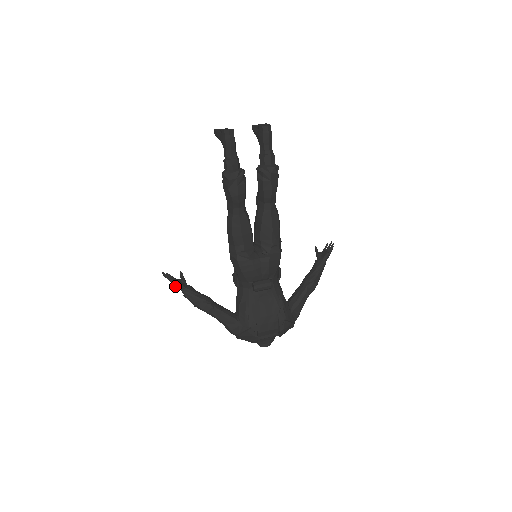
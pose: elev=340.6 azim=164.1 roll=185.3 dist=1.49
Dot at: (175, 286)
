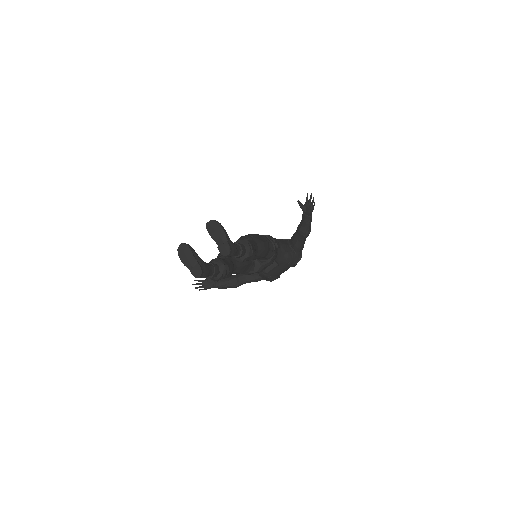
Dot at: (207, 288)
